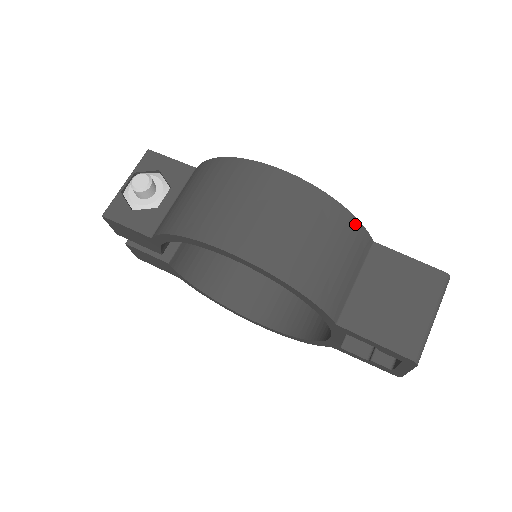
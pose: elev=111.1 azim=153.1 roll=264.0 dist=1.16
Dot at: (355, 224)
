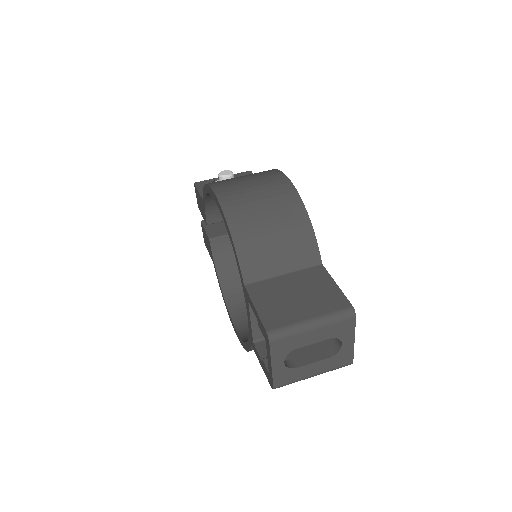
Dot at: (310, 233)
